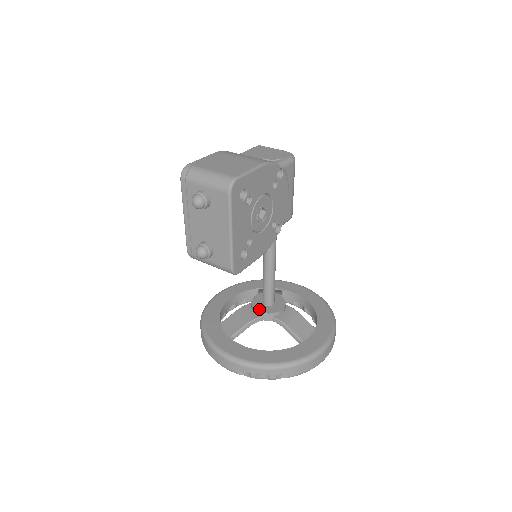
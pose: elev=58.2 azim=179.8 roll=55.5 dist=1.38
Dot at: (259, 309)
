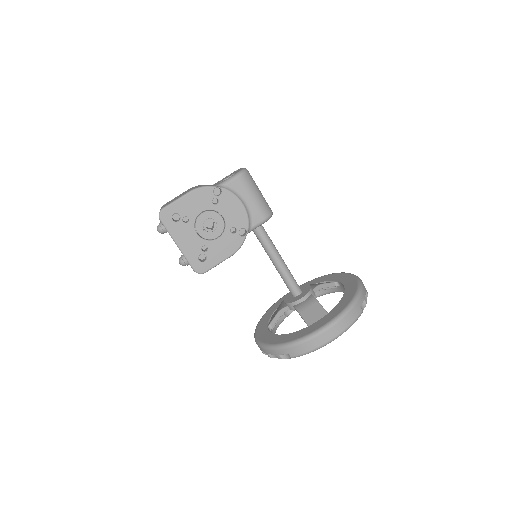
Dot at: (286, 300)
